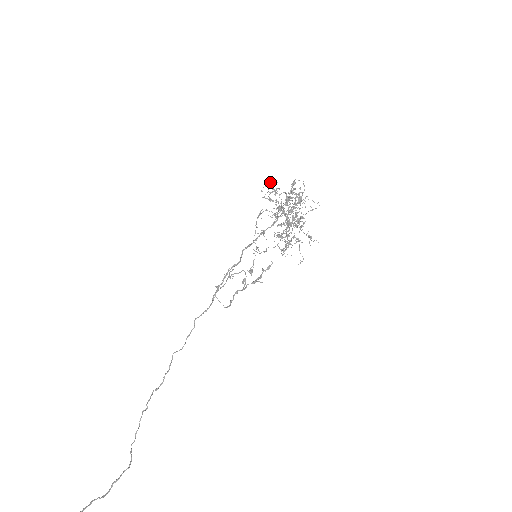
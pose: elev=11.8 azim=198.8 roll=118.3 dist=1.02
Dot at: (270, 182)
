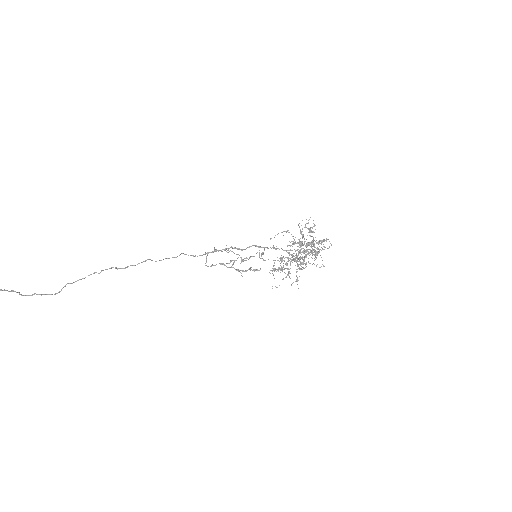
Dot at: (313, 223)
